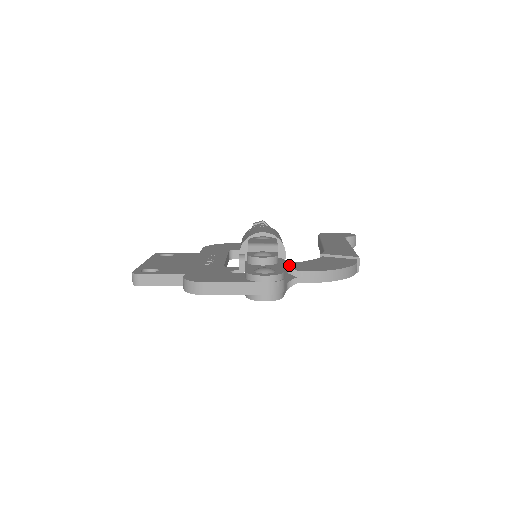
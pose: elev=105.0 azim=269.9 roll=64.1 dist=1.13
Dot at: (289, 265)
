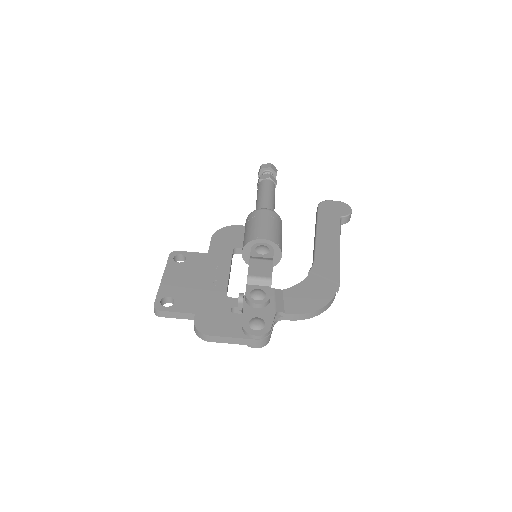
Dot at: (278, 304)
